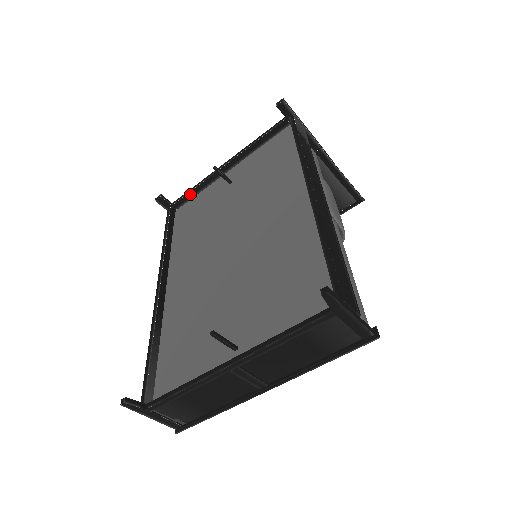
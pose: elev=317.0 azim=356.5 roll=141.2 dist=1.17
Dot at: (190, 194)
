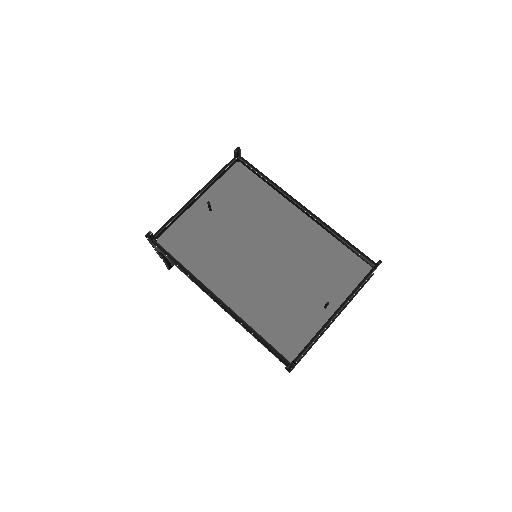
Dot at: (169, 224)
